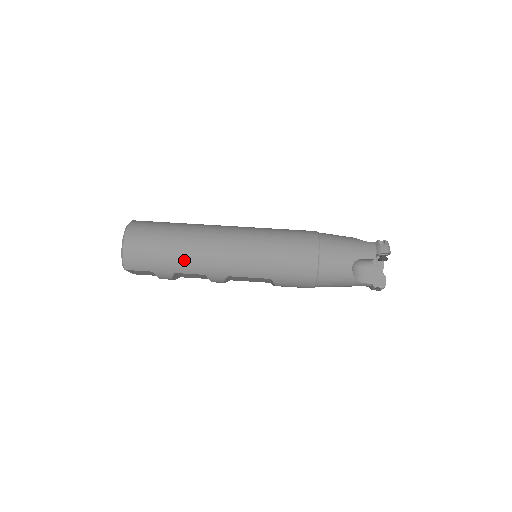
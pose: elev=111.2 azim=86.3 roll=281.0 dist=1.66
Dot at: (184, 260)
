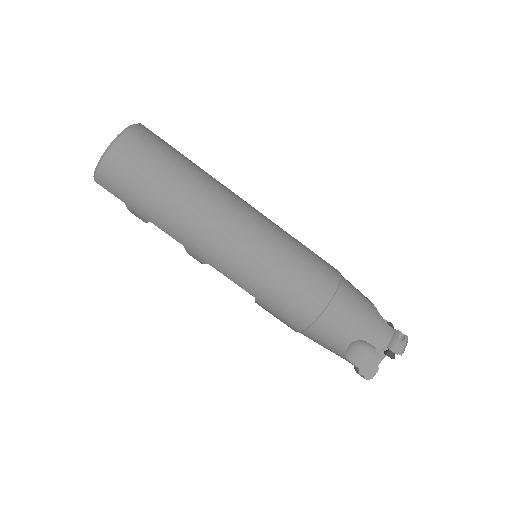
Dot at: (169, 217)
